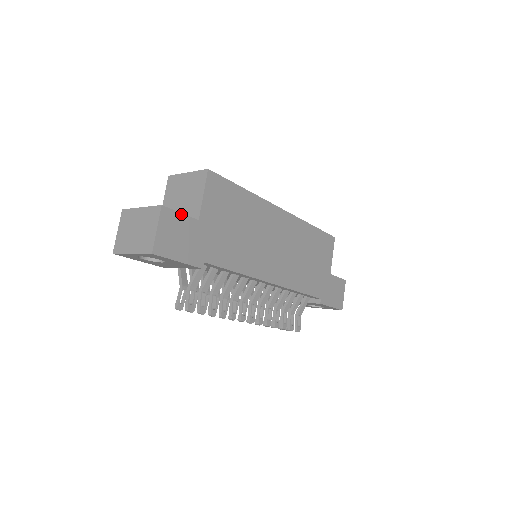
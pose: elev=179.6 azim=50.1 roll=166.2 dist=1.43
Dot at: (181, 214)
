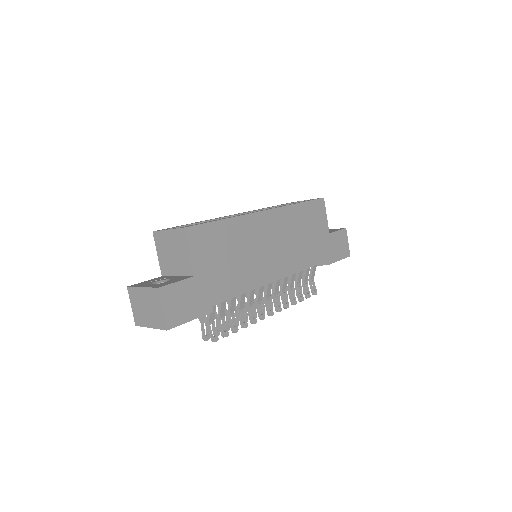
Dot at: (177, 282)
